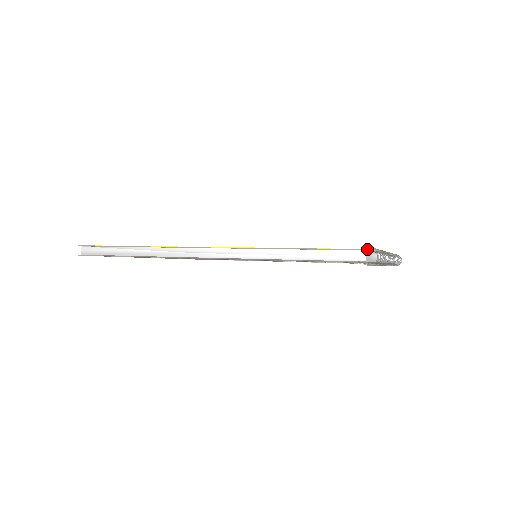
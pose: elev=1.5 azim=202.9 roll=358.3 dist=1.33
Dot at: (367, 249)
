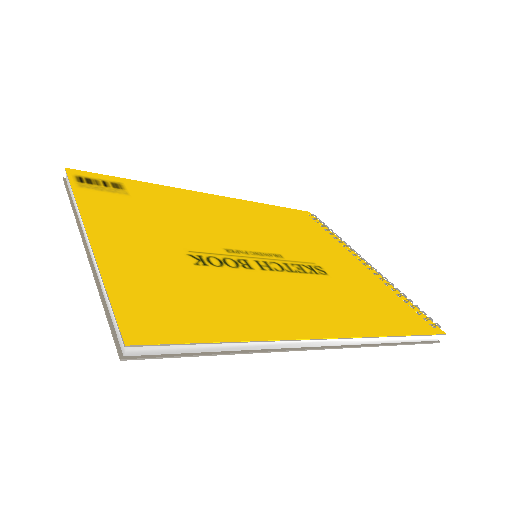
Dot at: occluded
